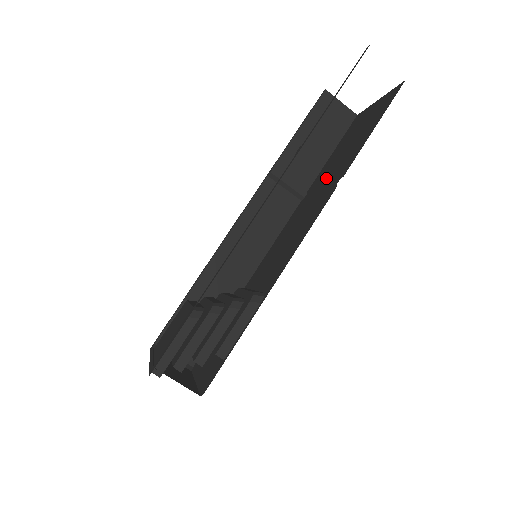
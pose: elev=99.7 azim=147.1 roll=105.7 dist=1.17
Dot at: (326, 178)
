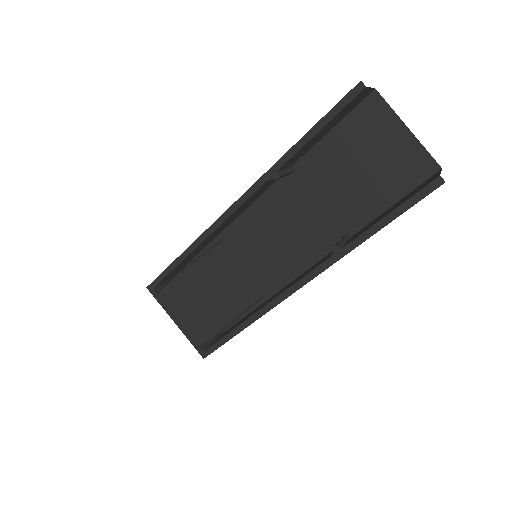
Dot at: (327, 192)
